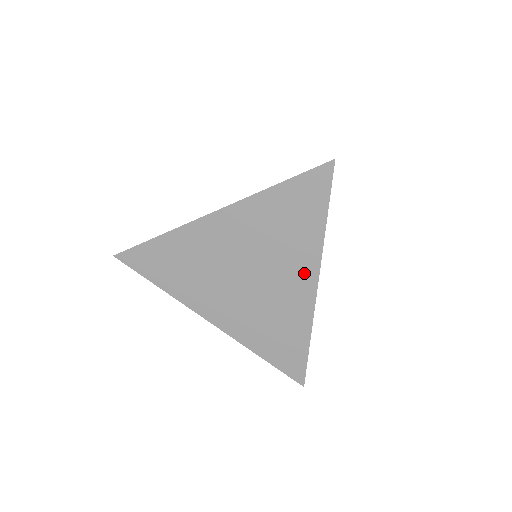
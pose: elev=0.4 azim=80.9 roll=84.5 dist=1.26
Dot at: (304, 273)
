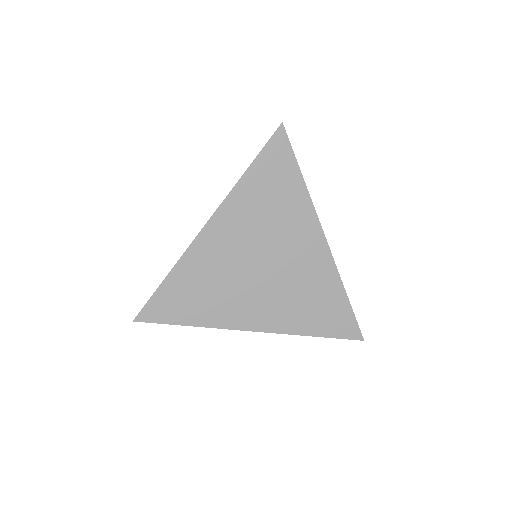
Dot at: occluded
